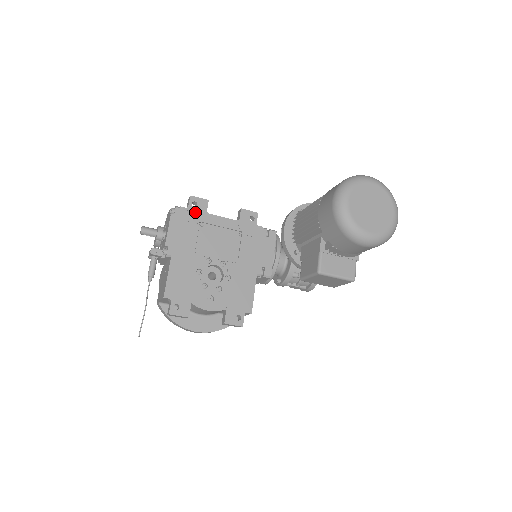
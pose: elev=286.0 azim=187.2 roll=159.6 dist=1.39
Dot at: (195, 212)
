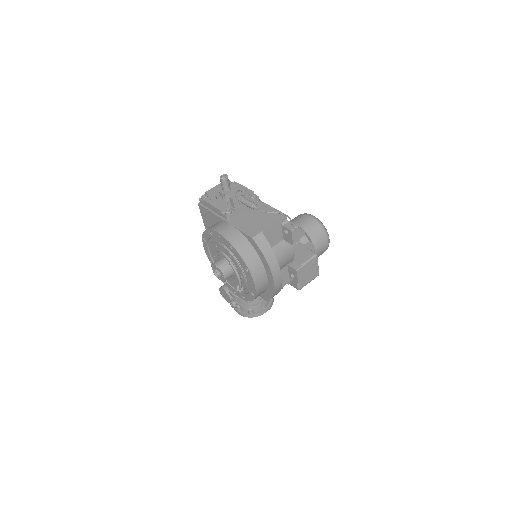
Dot at: occluded
